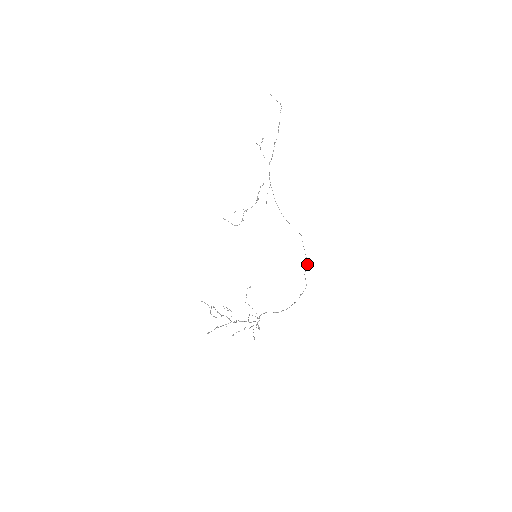
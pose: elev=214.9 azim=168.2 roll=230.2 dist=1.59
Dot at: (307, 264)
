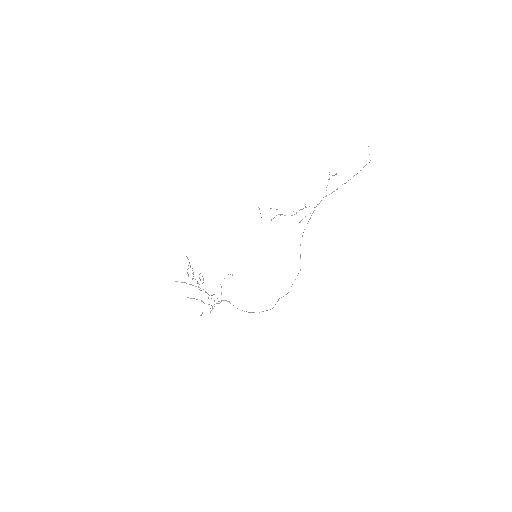
Dot at: (287, 293)
